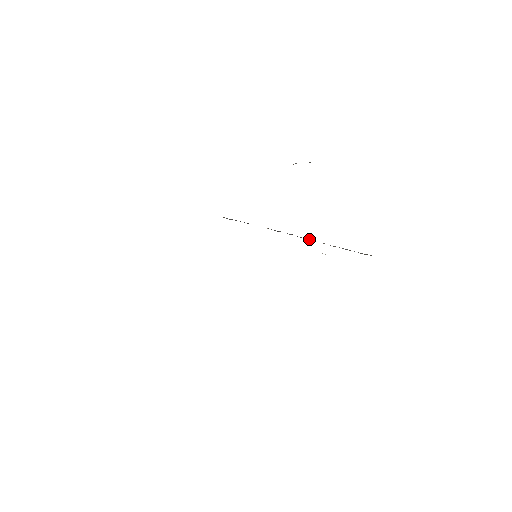
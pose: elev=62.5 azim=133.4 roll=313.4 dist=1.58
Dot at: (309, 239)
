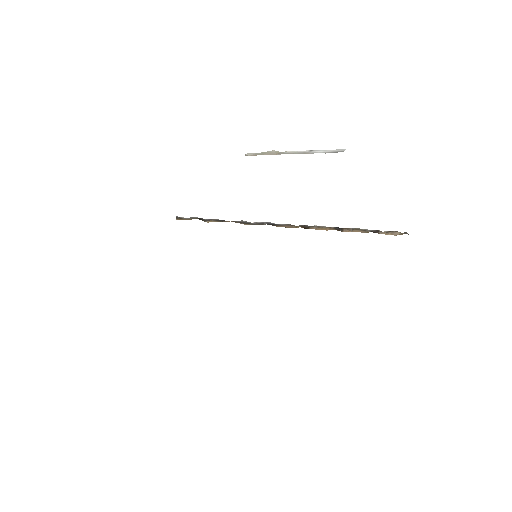
Dot at: occluded
